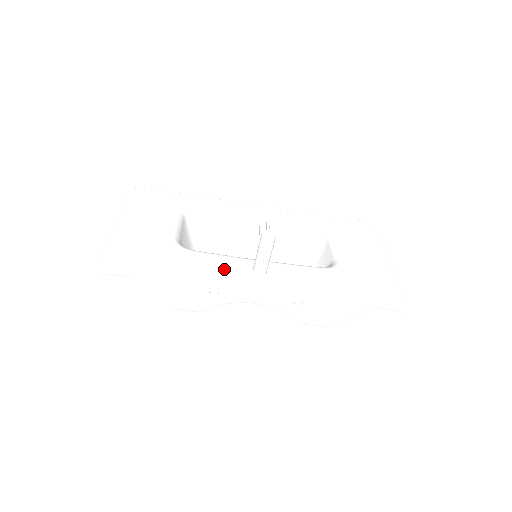
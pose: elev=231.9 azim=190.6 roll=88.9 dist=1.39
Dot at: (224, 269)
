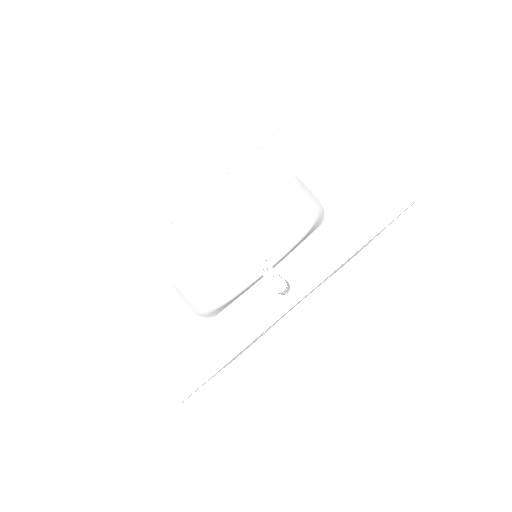
Dot at: (258, 316)
